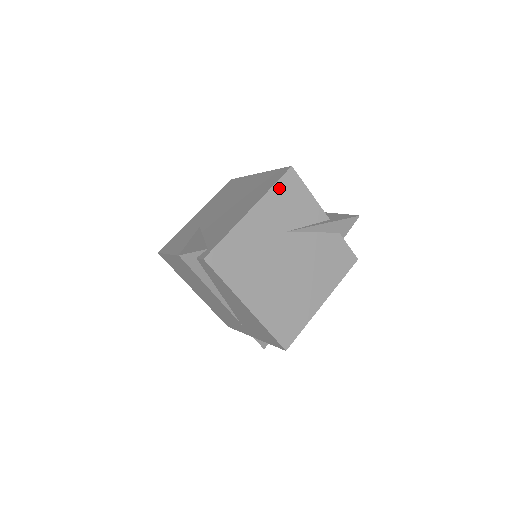
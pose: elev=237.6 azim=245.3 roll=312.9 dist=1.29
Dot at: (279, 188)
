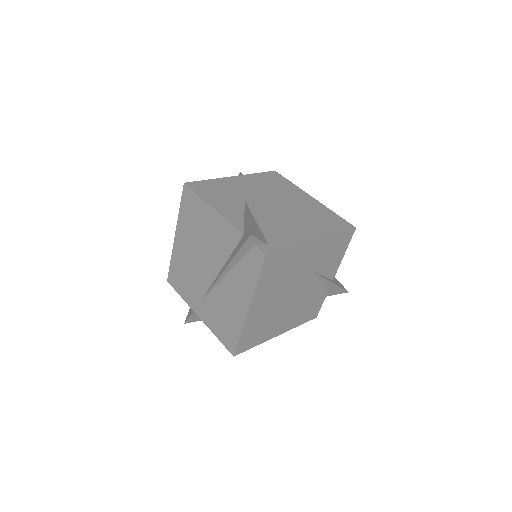
Dot at: (339, 237)
